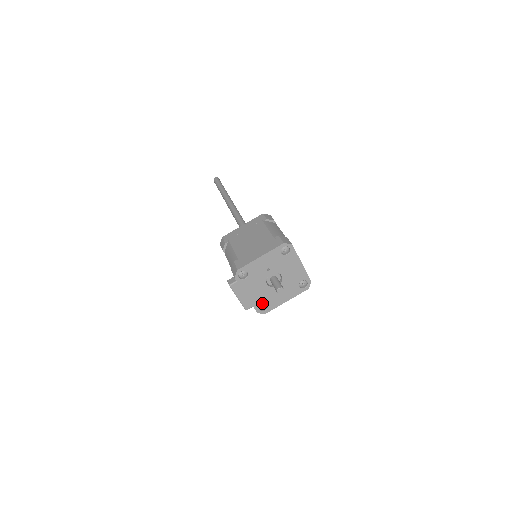
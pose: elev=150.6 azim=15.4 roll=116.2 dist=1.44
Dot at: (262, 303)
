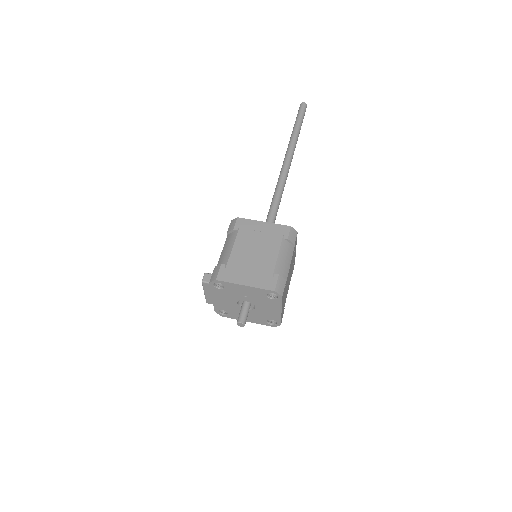
Dot at: (224, 309)
